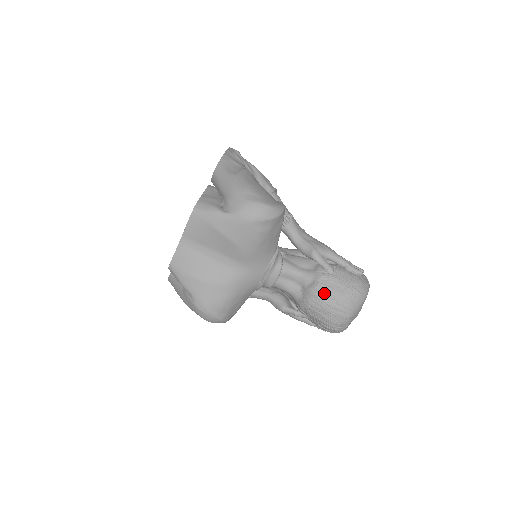
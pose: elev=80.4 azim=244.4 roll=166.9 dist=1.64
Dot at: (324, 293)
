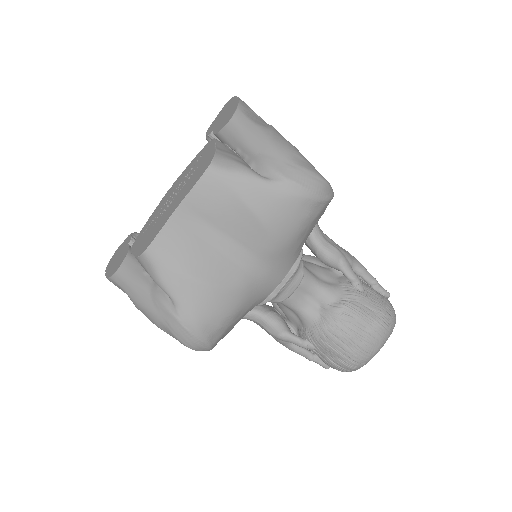
Dot at: (354, 317)
